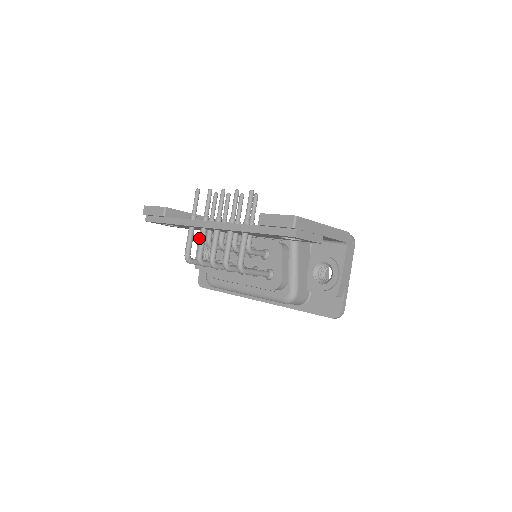
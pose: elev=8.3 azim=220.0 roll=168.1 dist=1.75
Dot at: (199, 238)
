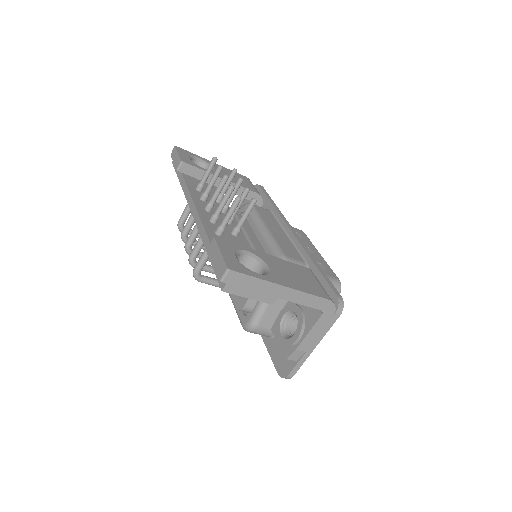
Dot at: (191, 214)
